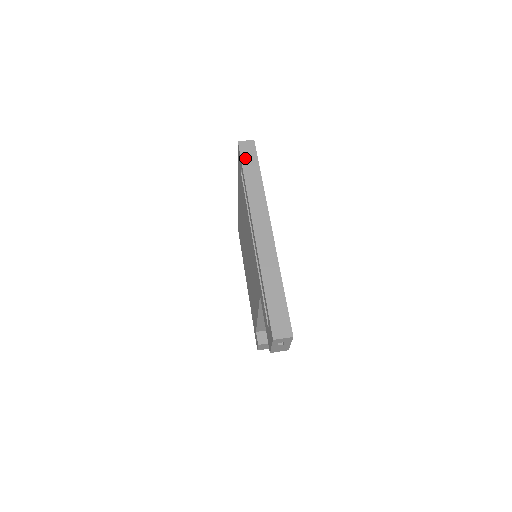
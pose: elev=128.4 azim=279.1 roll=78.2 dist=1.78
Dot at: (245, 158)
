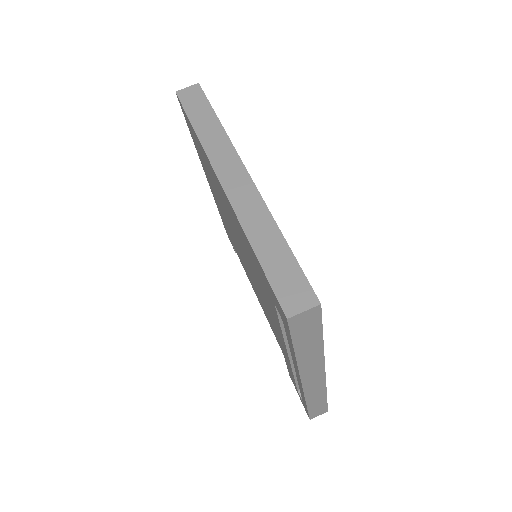
Dot at: (299, 335)
